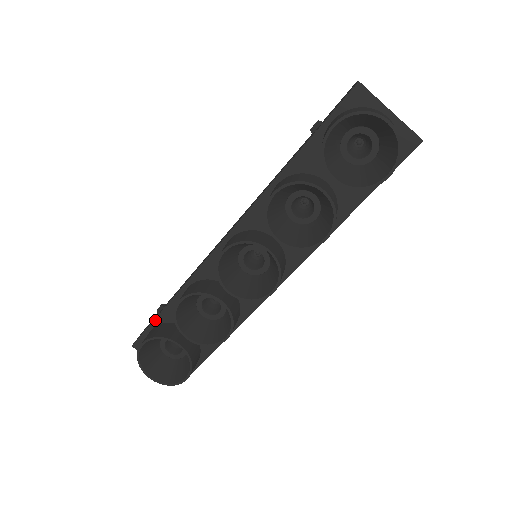
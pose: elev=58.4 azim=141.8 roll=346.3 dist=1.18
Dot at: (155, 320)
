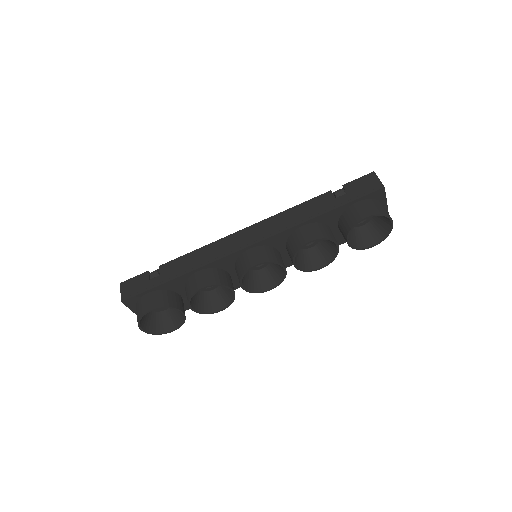
Dot at: (156, 287)
